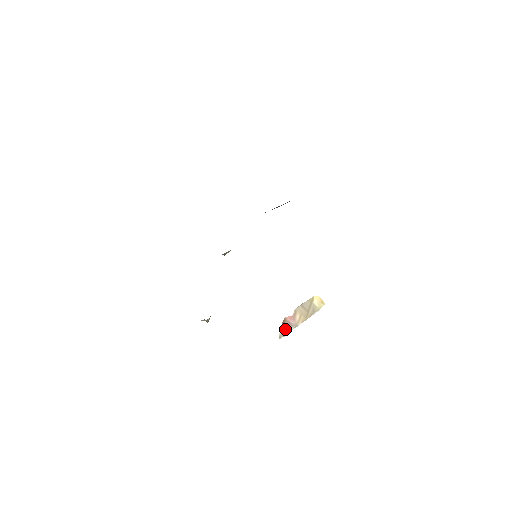
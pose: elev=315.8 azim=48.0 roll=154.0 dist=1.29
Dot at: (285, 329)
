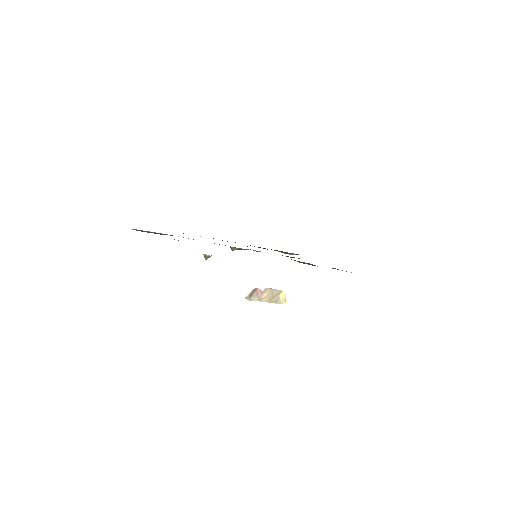
Dot at: (252, 296)
